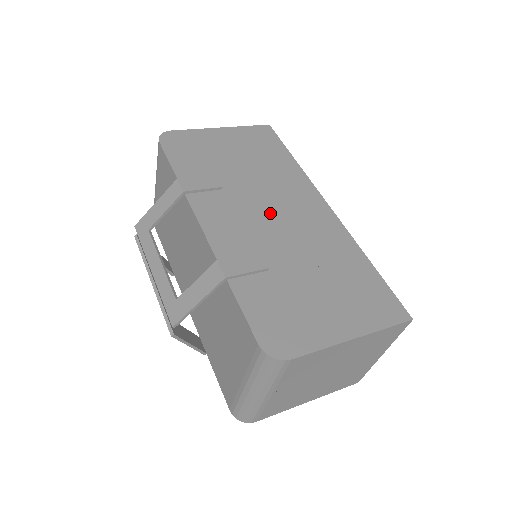
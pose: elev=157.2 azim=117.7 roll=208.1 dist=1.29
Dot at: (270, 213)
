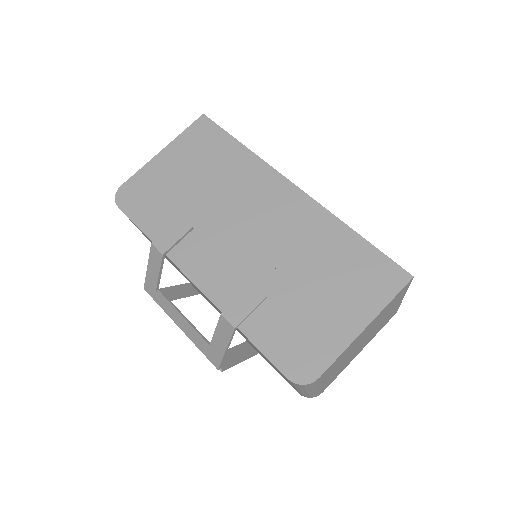
Dot at: (245, 230)
